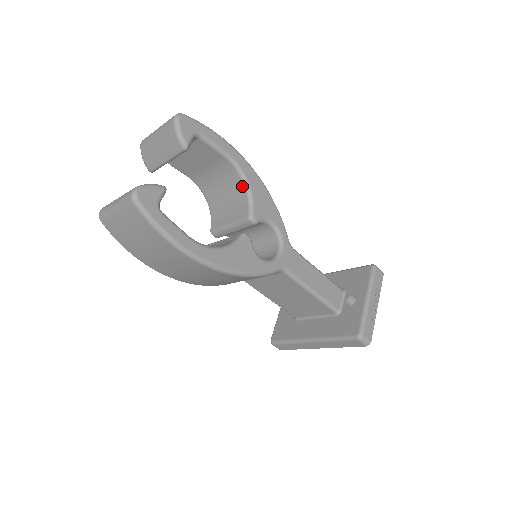
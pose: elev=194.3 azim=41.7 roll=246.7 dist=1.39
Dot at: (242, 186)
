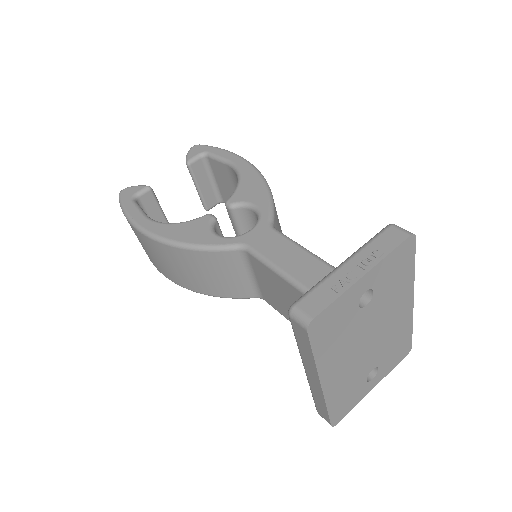
Dot at: occluded
